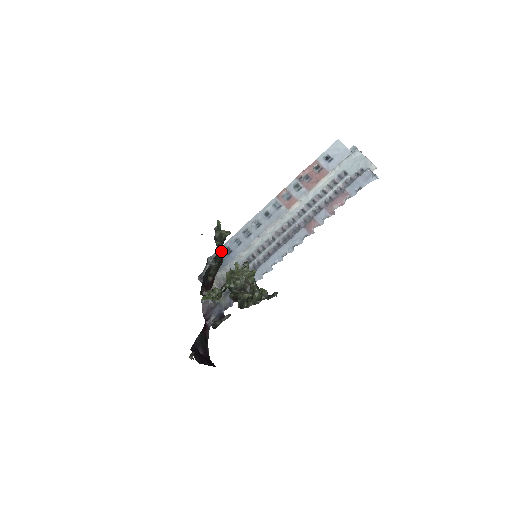
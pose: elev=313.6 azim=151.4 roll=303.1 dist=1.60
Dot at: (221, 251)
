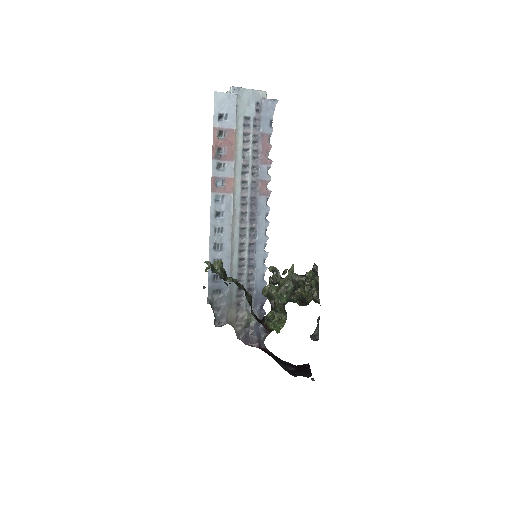
Dot at: (238, 283)
